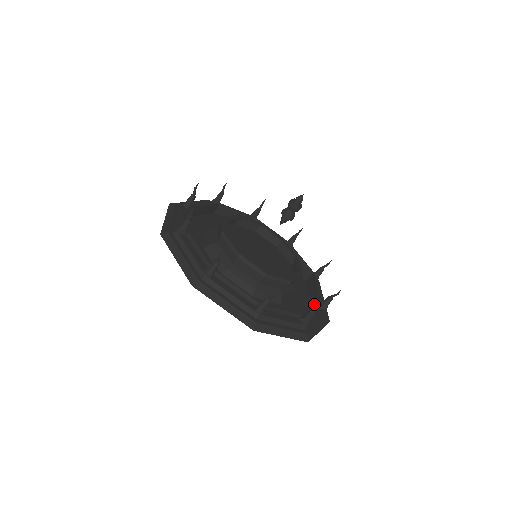
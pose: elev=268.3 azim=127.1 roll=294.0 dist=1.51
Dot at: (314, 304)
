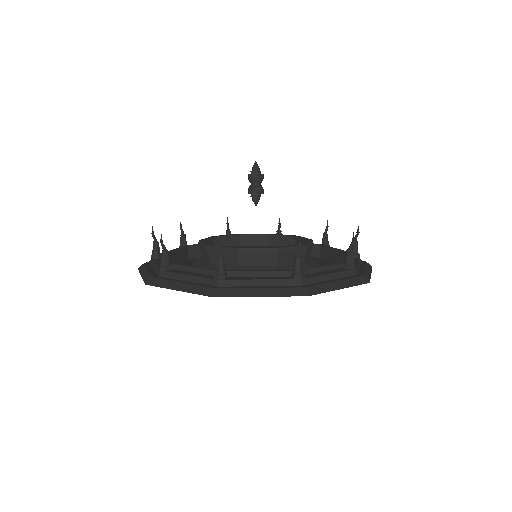
Dot at: occluded
